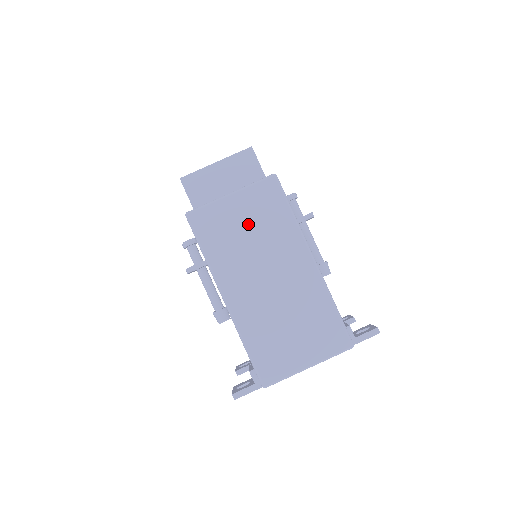
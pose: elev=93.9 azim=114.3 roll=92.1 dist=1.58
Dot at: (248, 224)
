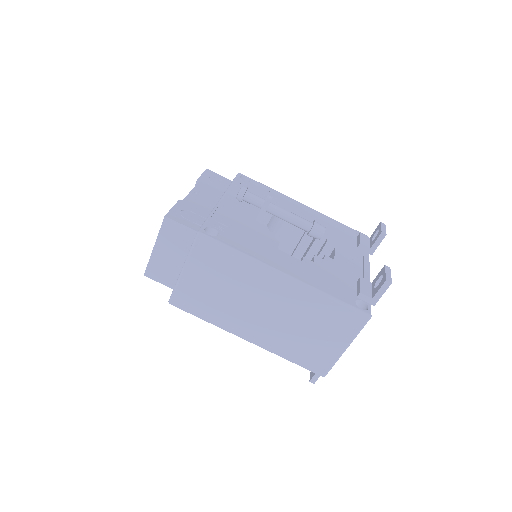
Dot at: (214, 283)
